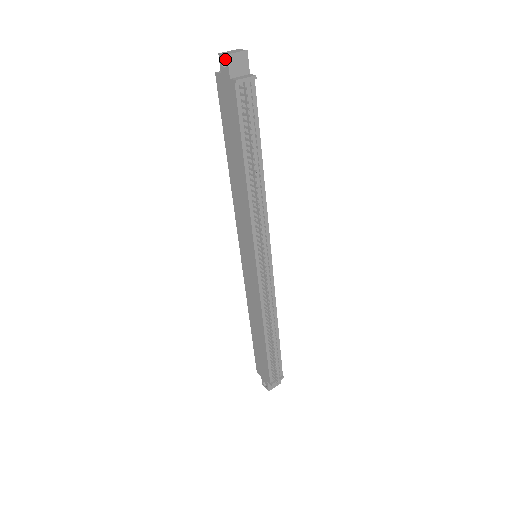
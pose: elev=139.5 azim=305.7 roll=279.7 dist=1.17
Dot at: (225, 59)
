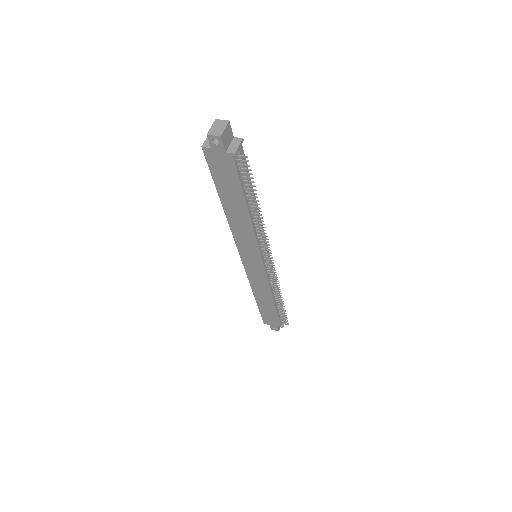
Dot at: (218, 139)
